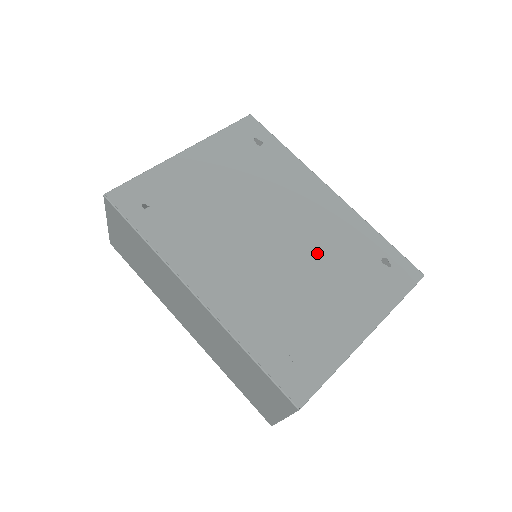
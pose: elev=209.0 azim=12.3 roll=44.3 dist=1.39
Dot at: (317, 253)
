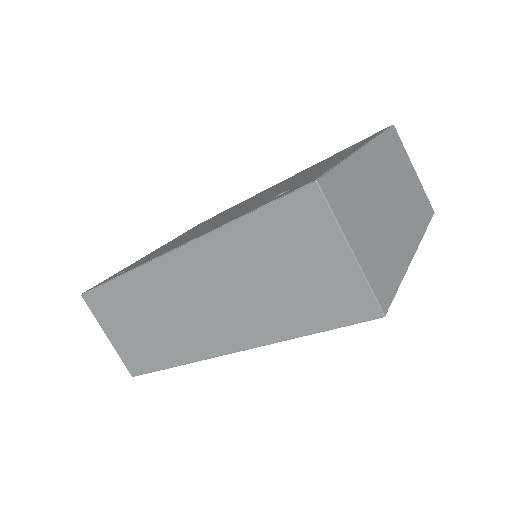
Dot at: occluded
